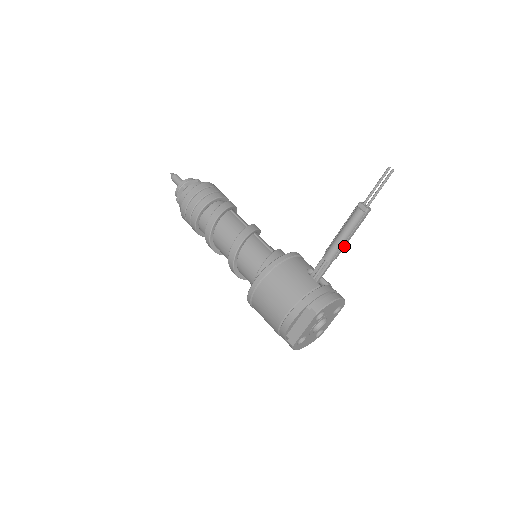
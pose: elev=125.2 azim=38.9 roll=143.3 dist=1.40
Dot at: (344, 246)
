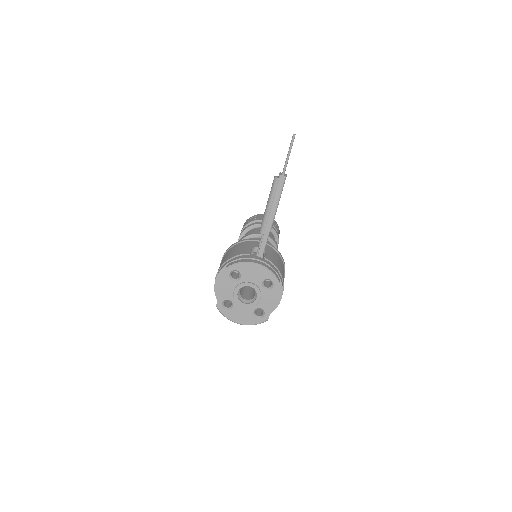
Dot at: (272, 217)
